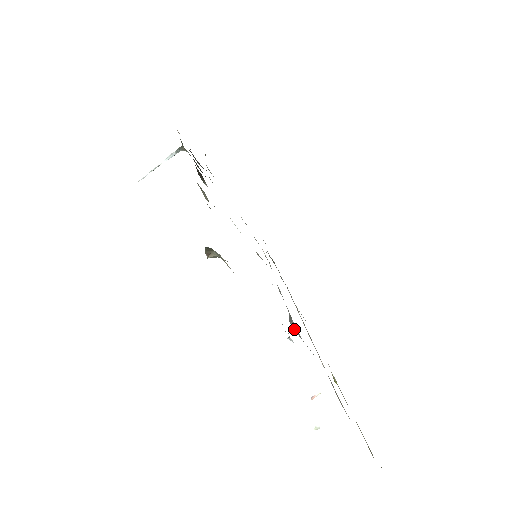
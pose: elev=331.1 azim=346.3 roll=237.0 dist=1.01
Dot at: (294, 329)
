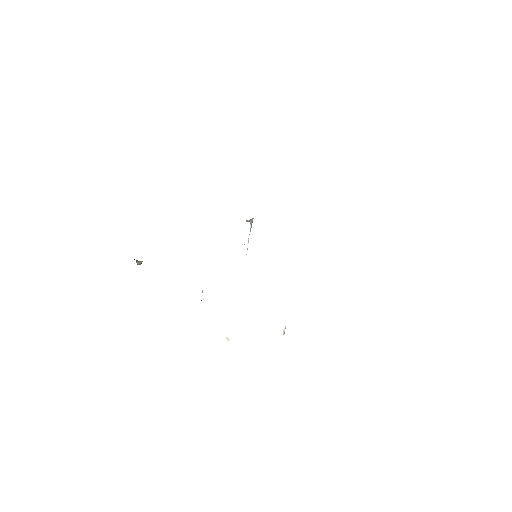
Dot at: occluded
